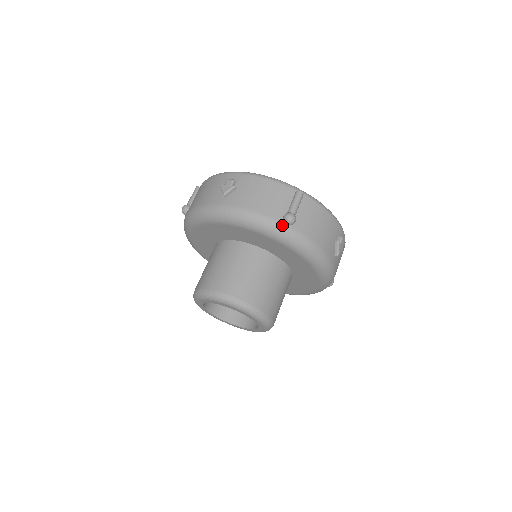
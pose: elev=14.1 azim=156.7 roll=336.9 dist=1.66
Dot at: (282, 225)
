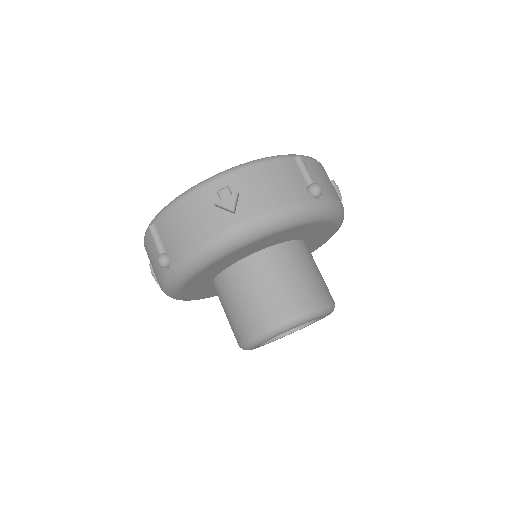
Dot at: (314, 202)
